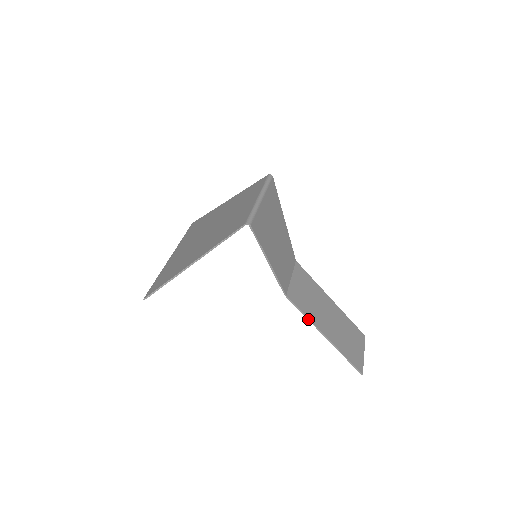
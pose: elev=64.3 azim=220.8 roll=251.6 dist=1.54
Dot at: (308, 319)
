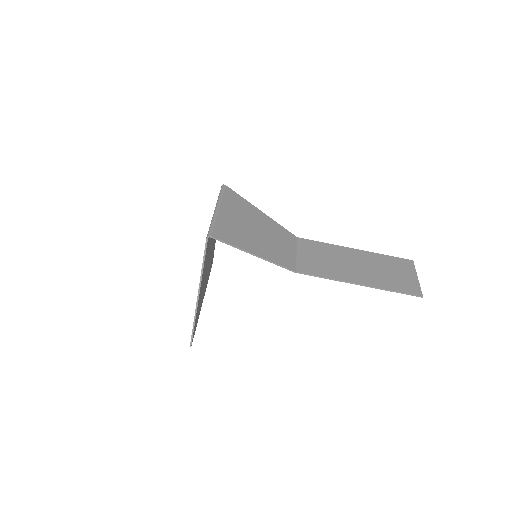
Dot at: (331, 279)
